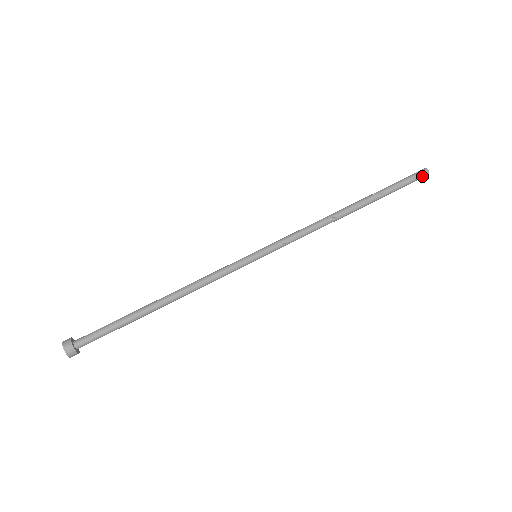
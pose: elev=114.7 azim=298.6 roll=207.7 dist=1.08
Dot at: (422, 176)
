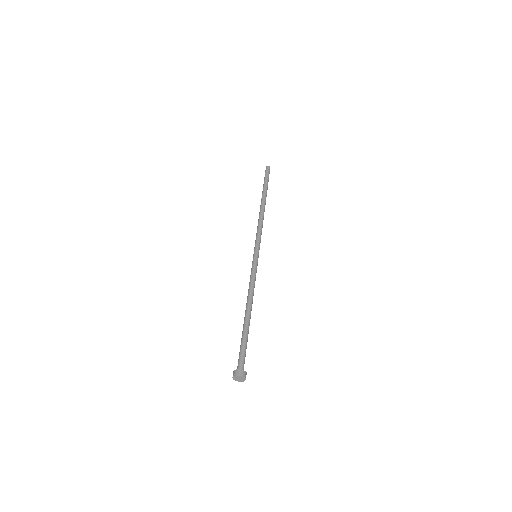
Dot at: occluded
